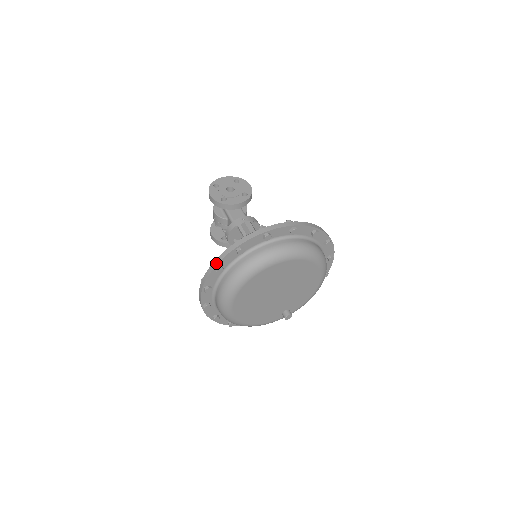
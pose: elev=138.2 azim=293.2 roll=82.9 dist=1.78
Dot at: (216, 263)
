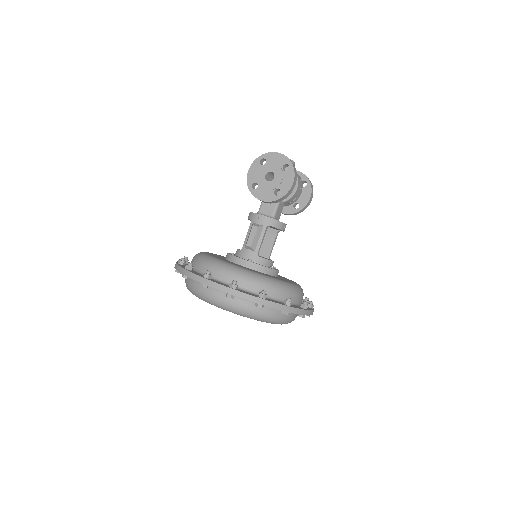
Dot at: (175, 267)
